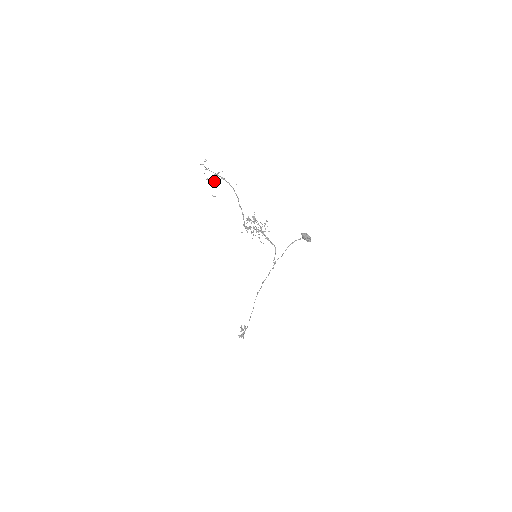
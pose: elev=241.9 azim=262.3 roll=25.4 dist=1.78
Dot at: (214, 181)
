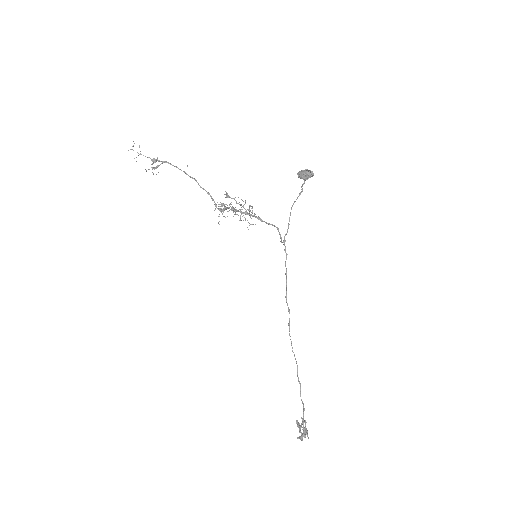
Dot at: (154, 167)
